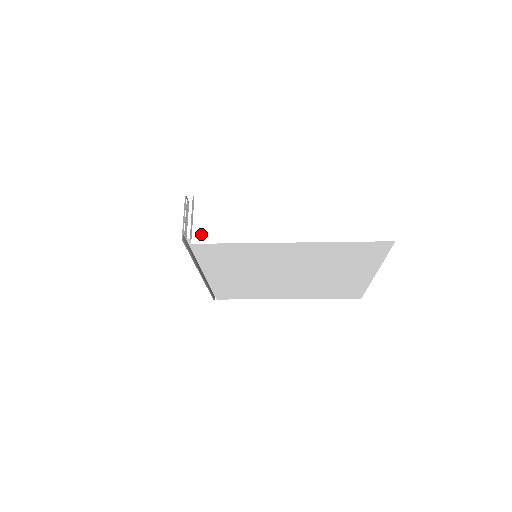
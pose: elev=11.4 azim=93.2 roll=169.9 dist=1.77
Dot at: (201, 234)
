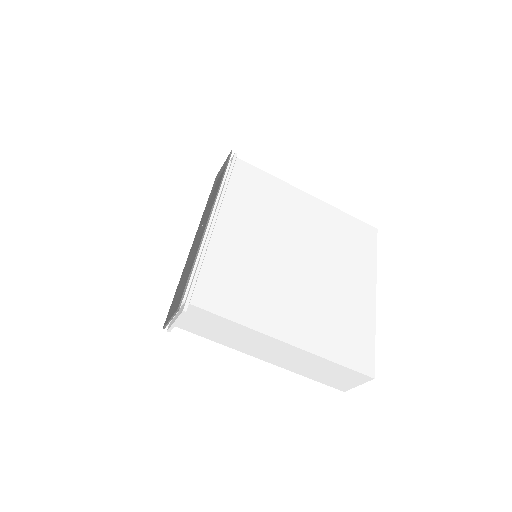
Dot at: occluded
